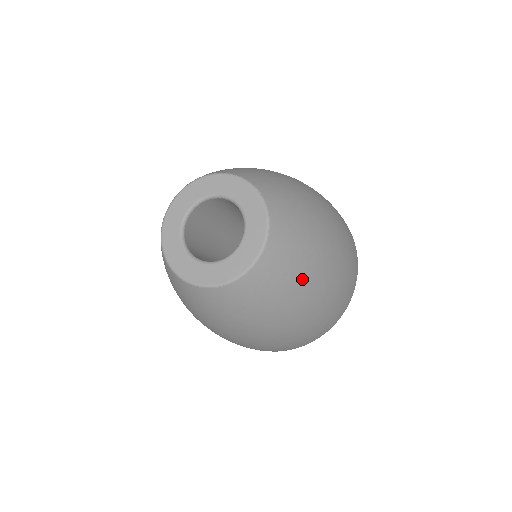
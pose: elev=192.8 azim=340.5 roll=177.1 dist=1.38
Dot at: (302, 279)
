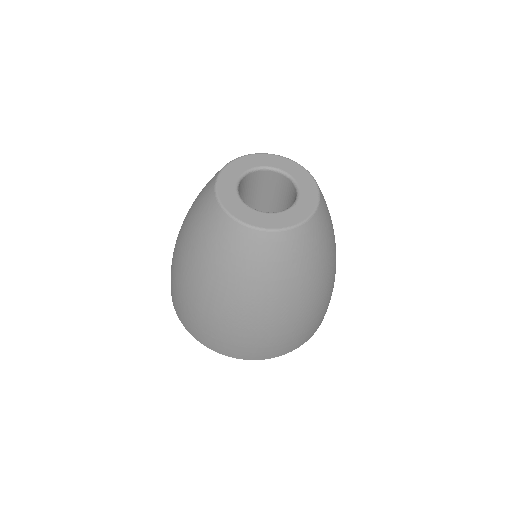
Dot at: (332, 224)
